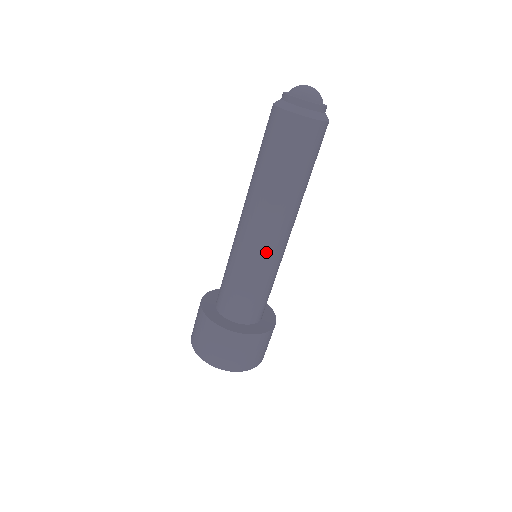
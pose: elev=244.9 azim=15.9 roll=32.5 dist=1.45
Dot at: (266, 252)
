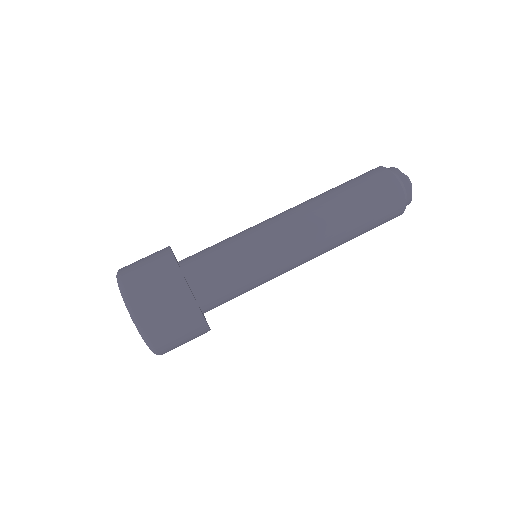
Dot at: (280, 249)
